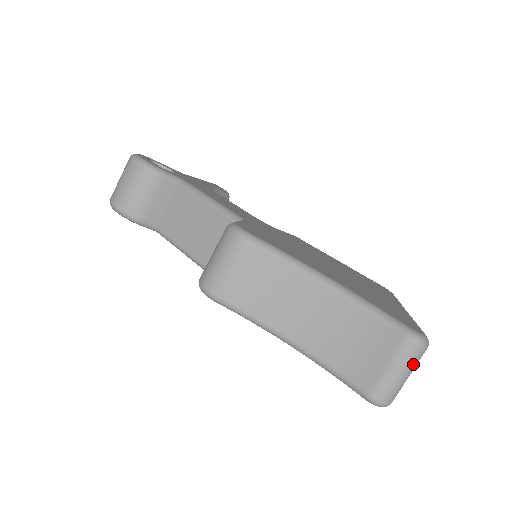
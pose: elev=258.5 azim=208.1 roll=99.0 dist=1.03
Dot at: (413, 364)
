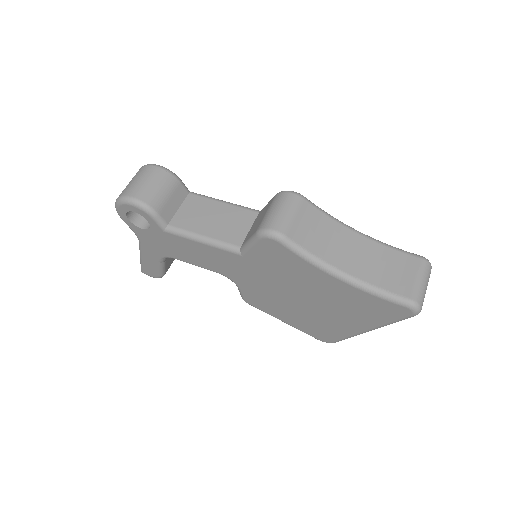
Dot at: (428, 279)
